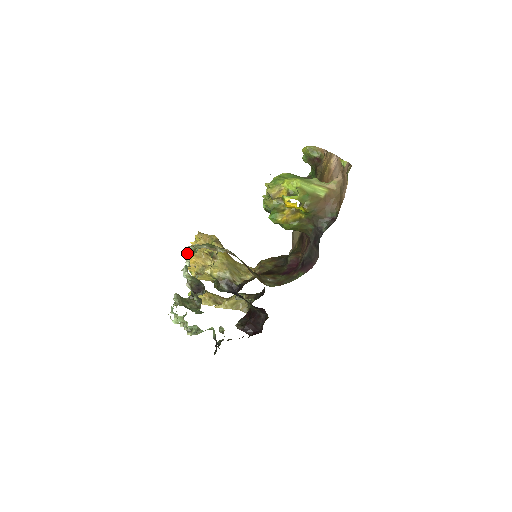
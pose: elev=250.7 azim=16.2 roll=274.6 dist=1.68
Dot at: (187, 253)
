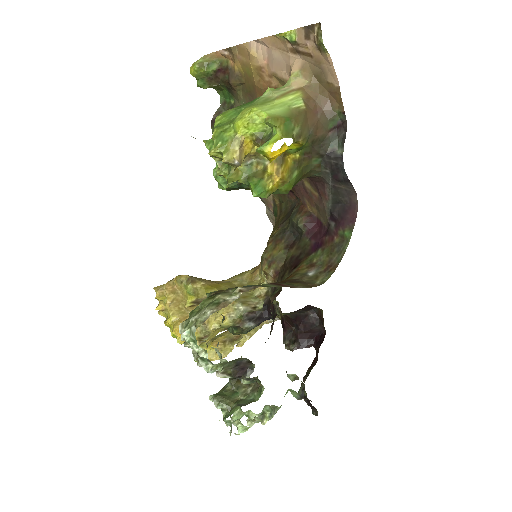
Dot at: (189, 342)
